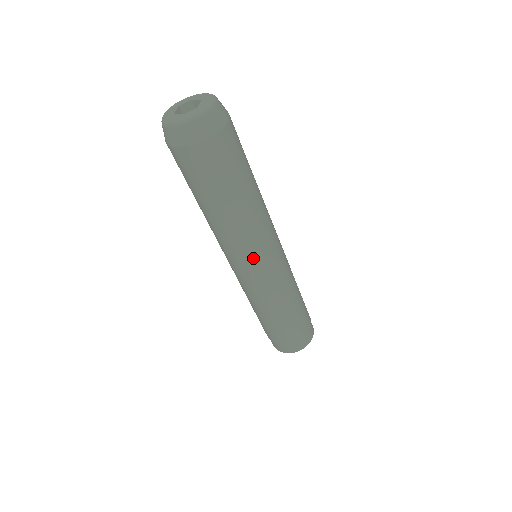
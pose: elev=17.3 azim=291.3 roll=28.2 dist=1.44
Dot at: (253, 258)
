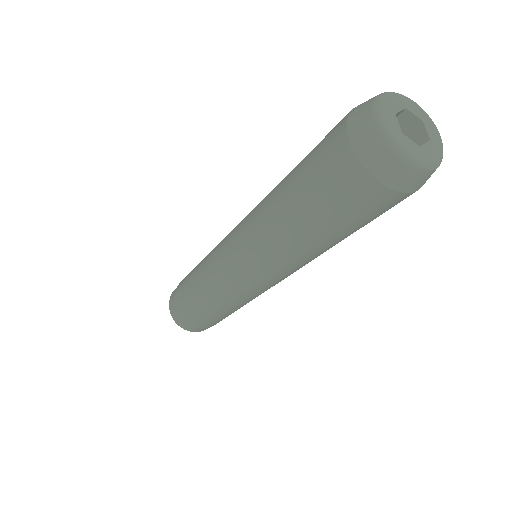
Dot at: (287, 276)
